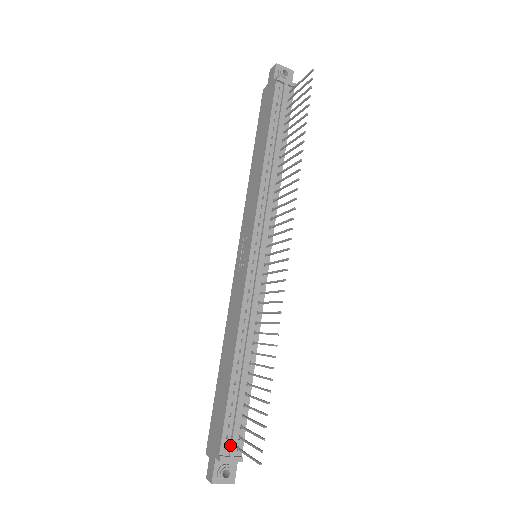
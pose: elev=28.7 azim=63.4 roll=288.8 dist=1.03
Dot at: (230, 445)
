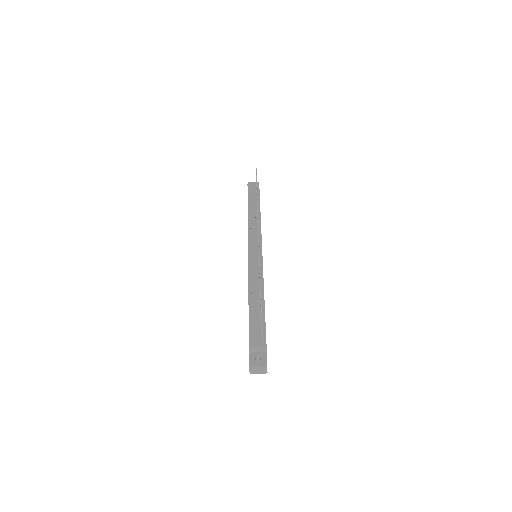
Dot at: (255, 340)
